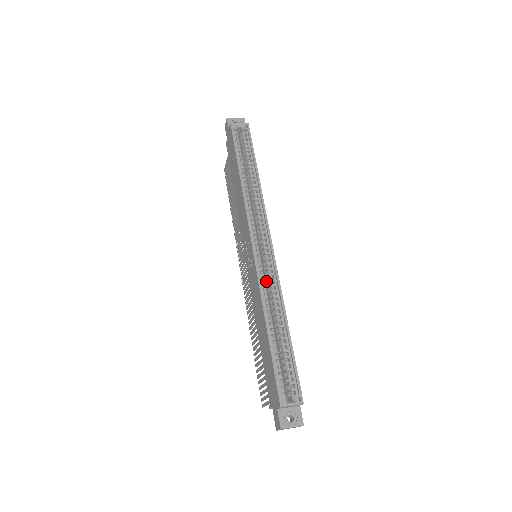
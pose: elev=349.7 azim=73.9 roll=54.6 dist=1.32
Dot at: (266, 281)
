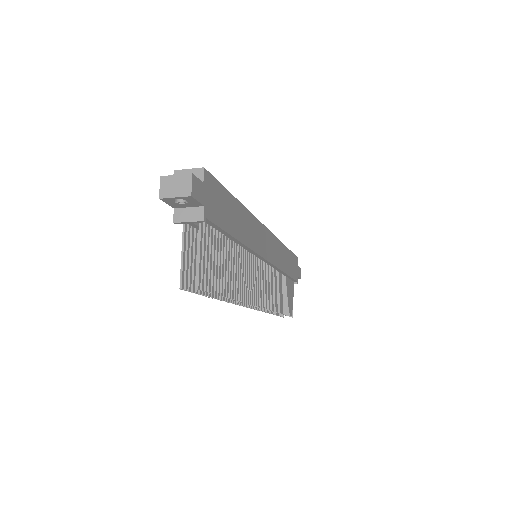
Dot at: occluded
